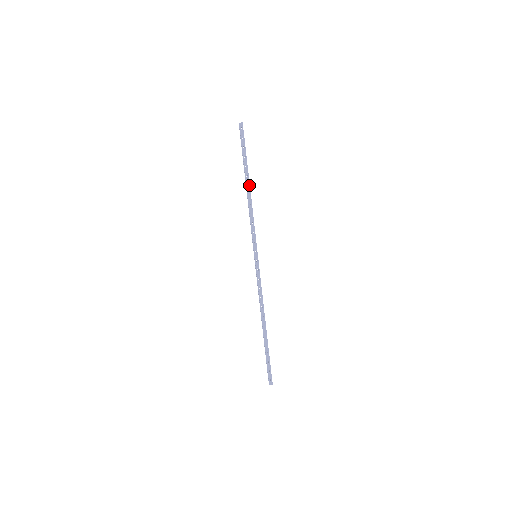
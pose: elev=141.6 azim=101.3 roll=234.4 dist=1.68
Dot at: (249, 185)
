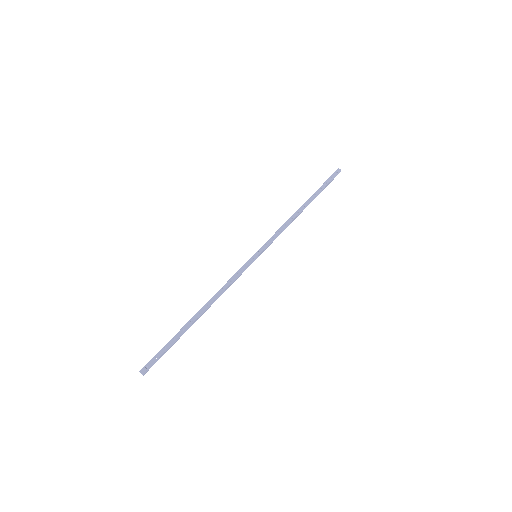
Dot at: (305, 207)
